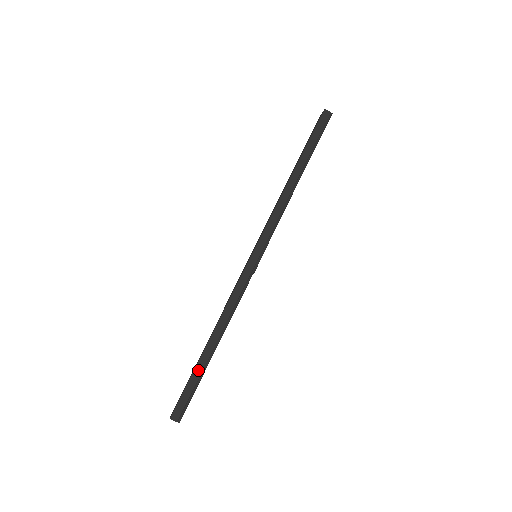
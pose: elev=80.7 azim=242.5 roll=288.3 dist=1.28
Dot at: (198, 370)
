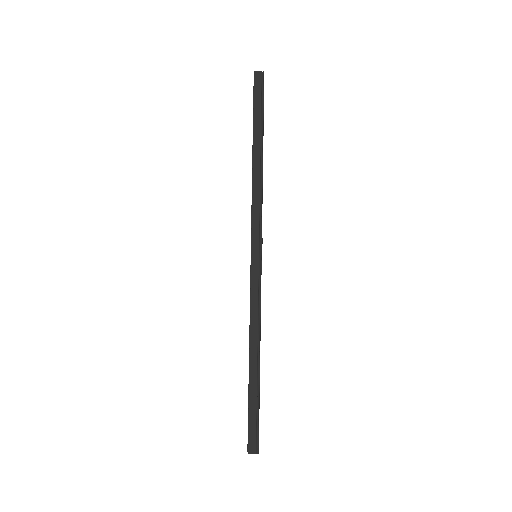
Dot at: (252, 395)
